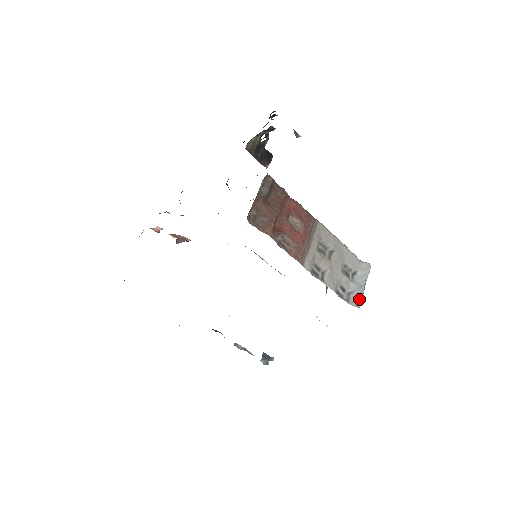
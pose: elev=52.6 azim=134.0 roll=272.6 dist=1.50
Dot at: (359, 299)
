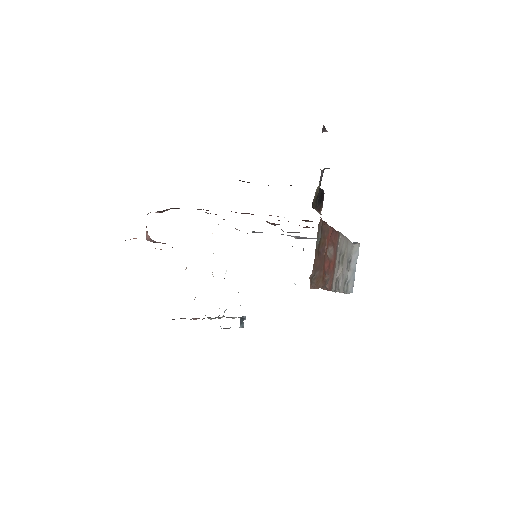
Dot at: (353, 284)
